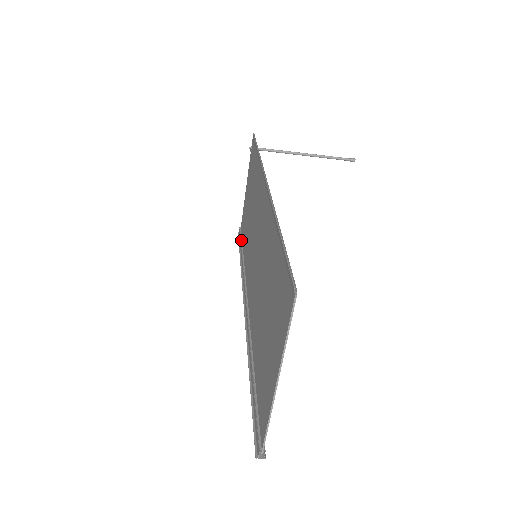
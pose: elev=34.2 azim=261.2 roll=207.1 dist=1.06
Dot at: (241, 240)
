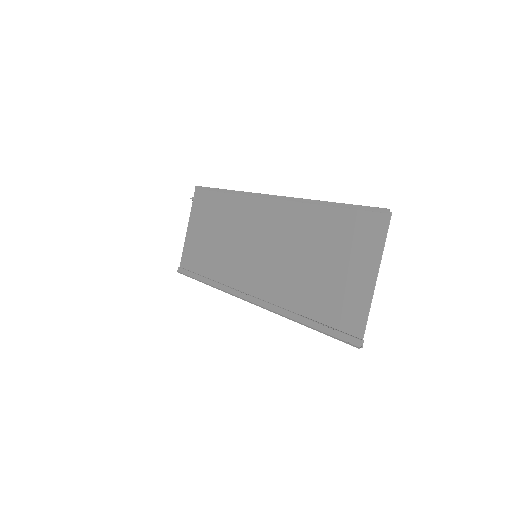
Dot at: (192, 272)
